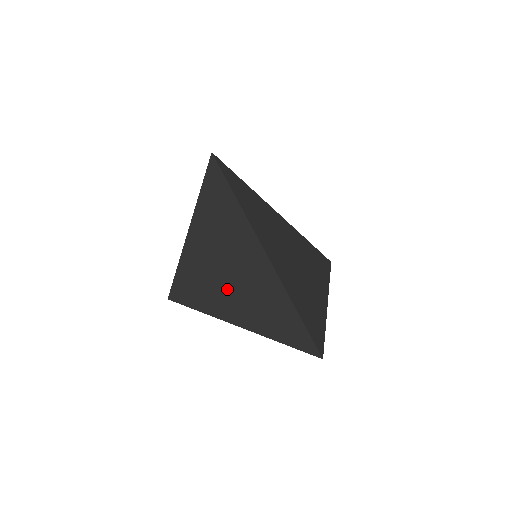
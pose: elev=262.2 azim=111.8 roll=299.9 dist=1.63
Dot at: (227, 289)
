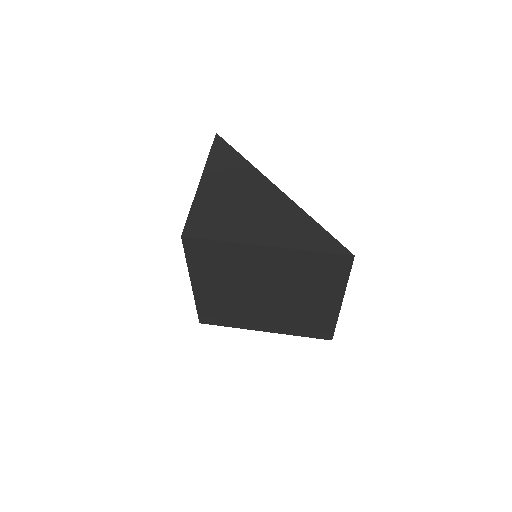
Dot at: (240, 212)
